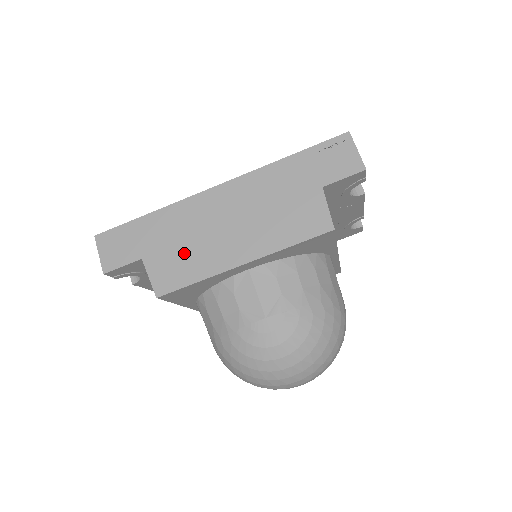
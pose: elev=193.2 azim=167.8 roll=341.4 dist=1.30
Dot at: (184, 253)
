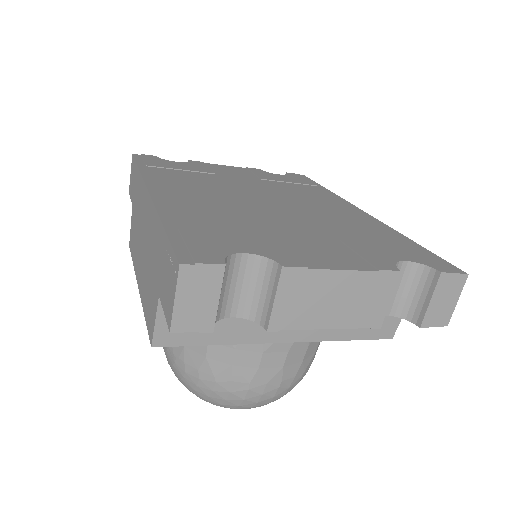
Dot at: (135, 230)
